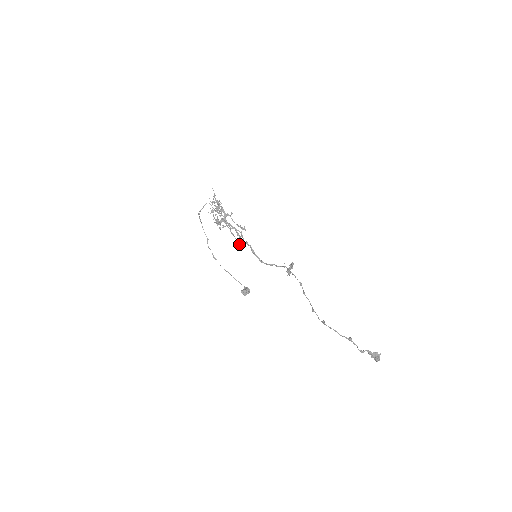
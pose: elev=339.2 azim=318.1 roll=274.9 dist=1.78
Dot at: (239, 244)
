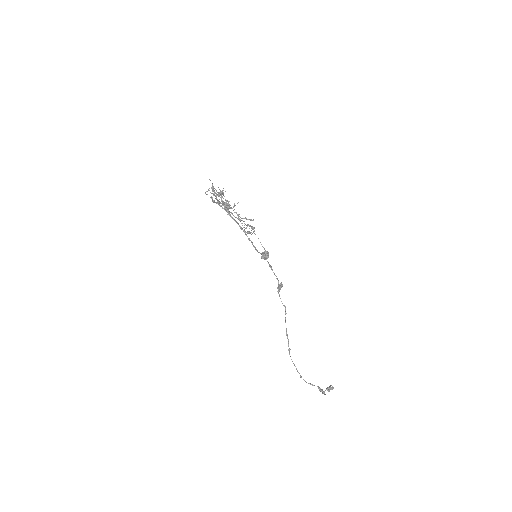
Dot at: (246, 232)
